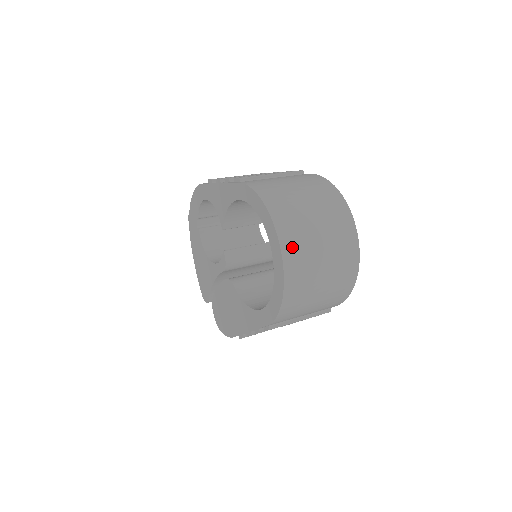
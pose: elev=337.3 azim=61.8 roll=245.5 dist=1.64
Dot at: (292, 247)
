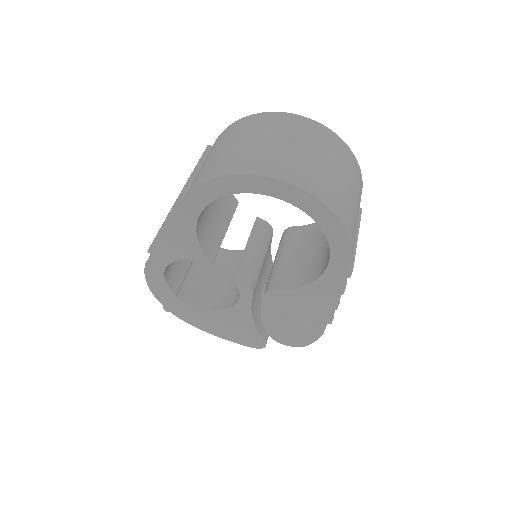
Dot at: (295, 174)
